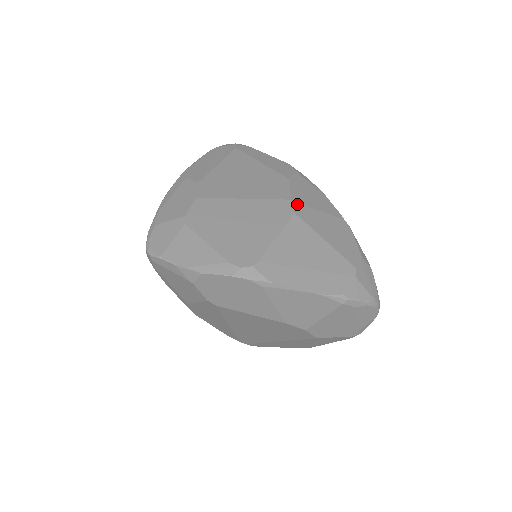
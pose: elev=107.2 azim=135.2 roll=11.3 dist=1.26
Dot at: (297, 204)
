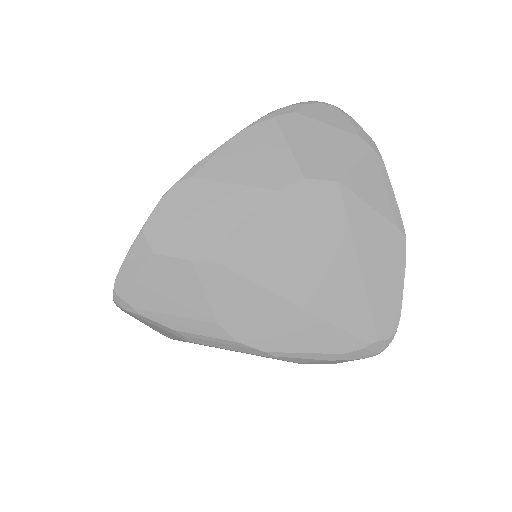
Dot at: occluded
